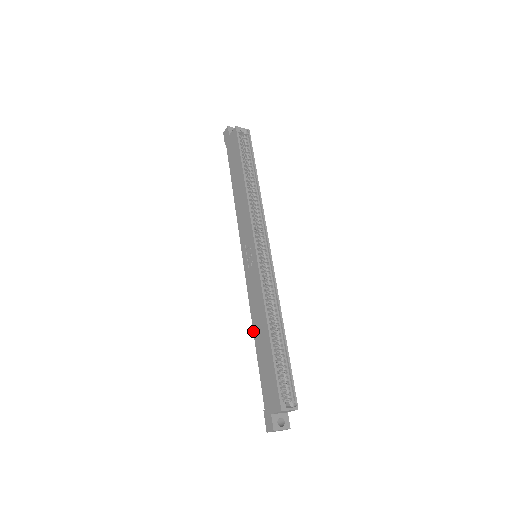
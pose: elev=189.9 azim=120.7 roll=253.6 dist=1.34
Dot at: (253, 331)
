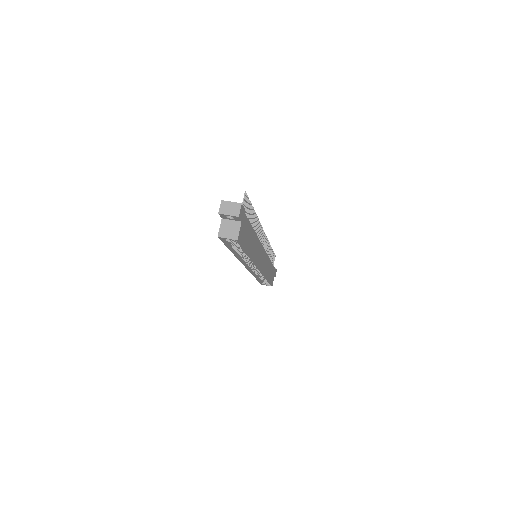
Dot at: occluded
